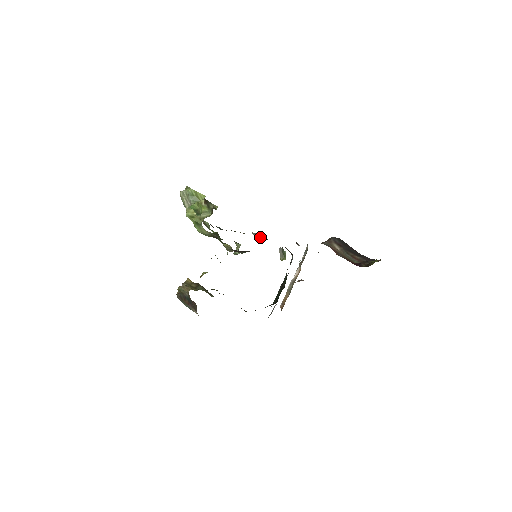
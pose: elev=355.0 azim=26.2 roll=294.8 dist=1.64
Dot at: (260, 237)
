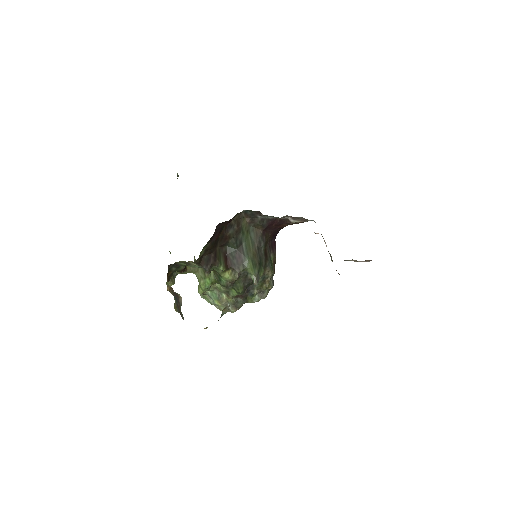
Dot at: occluded
